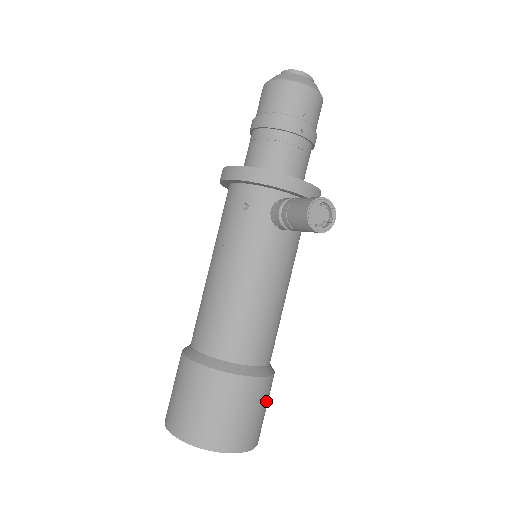
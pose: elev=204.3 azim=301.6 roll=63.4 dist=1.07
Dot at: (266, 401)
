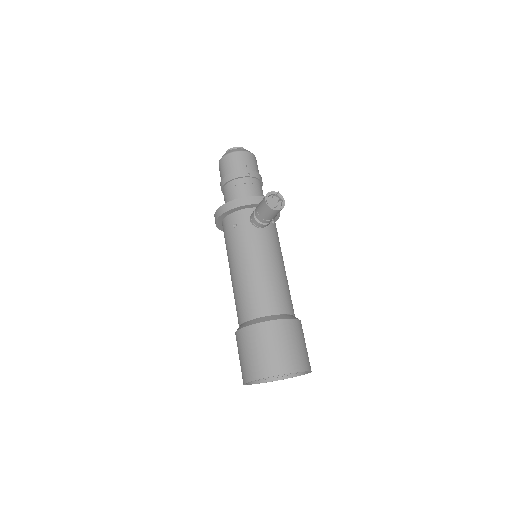
Dot at: (302, 338)
